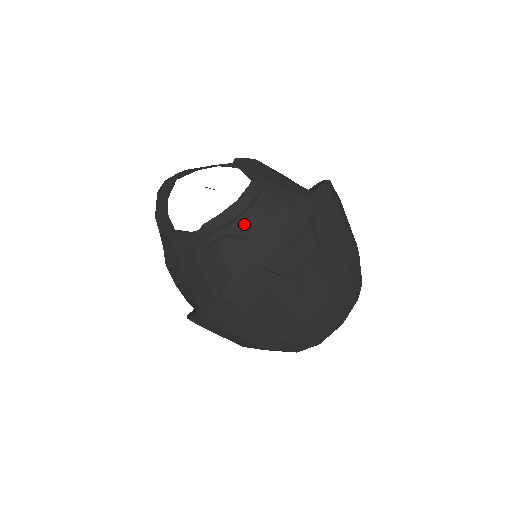
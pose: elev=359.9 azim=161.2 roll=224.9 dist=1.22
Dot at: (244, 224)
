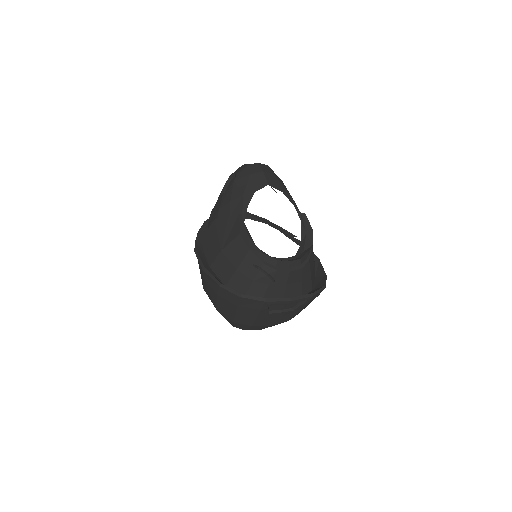
Dot at: (281, 275)
